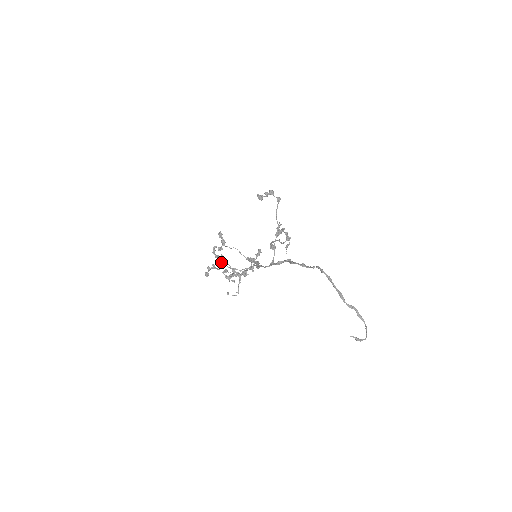
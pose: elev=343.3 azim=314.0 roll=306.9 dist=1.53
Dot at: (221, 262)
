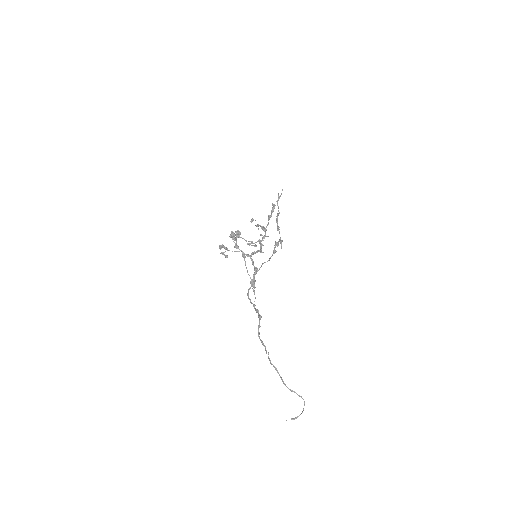
Dot at: occluded
